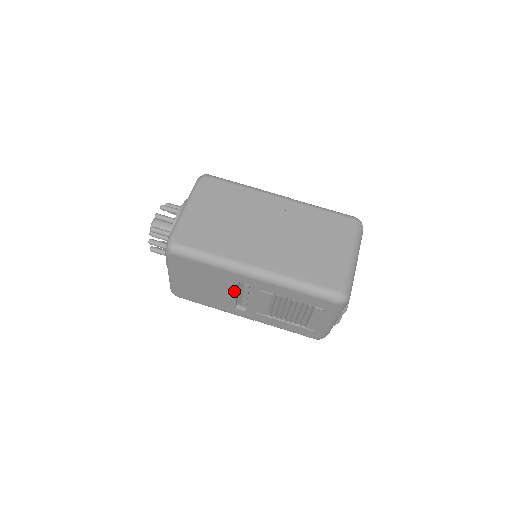
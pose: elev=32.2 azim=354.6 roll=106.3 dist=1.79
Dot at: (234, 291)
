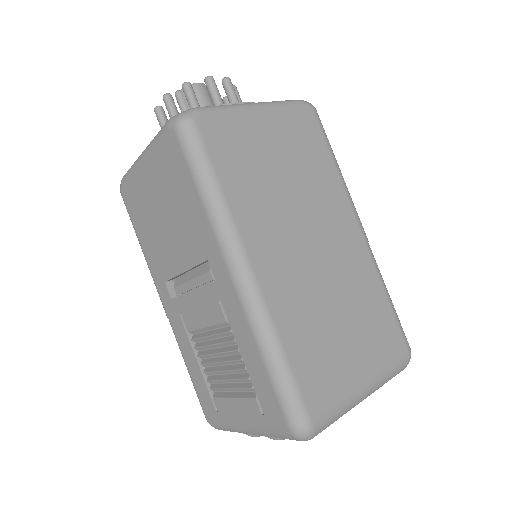
Dot at: (189, 263)
